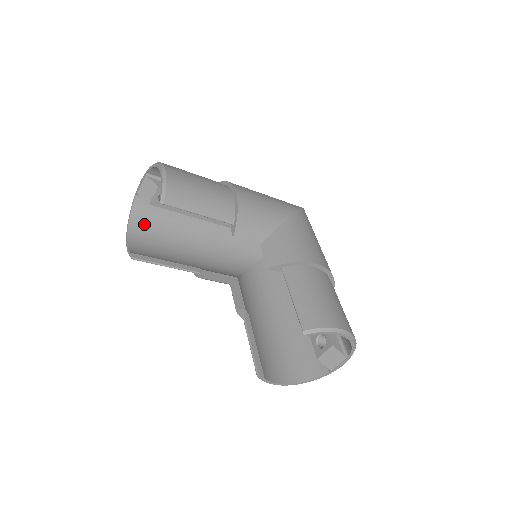
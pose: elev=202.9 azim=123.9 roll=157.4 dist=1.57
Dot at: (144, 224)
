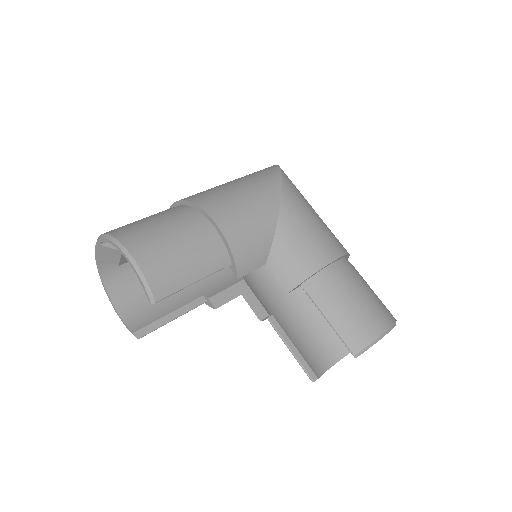
Dot at: (122, 281)
